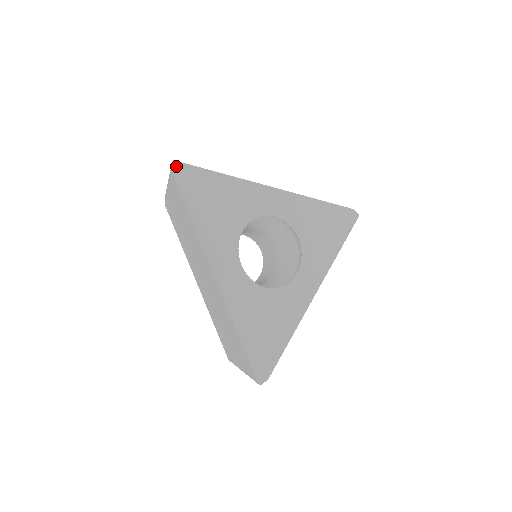
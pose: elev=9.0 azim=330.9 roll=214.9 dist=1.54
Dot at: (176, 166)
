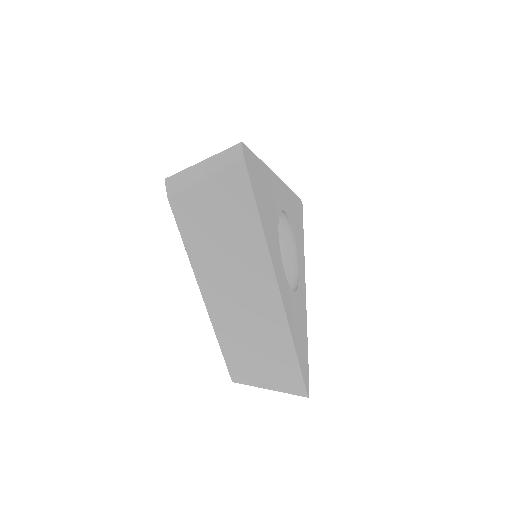
Dot at: (244, 150)
